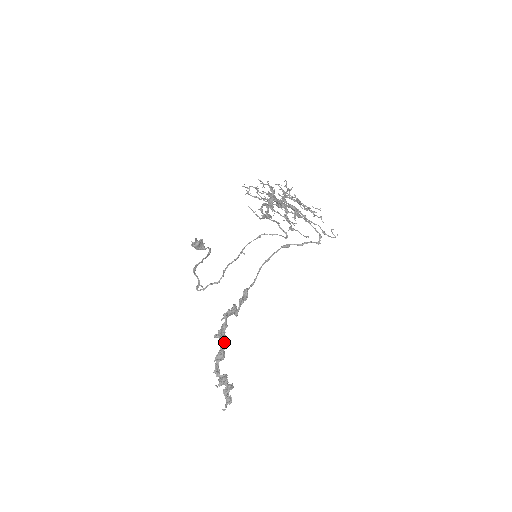
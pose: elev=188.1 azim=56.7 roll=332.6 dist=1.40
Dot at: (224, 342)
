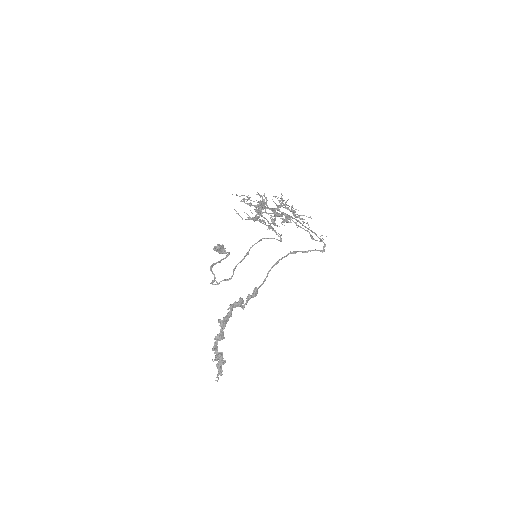
Dot at: (224, 326)
